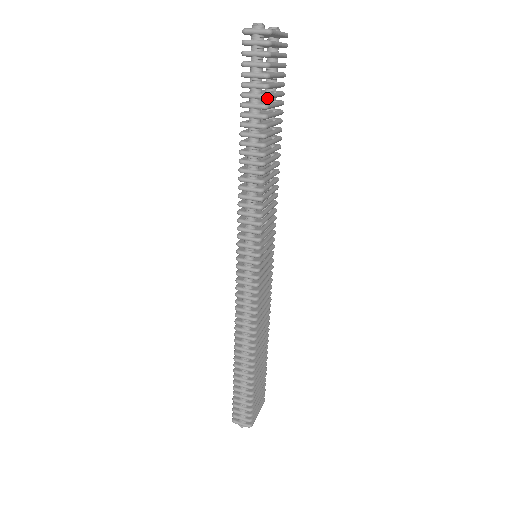
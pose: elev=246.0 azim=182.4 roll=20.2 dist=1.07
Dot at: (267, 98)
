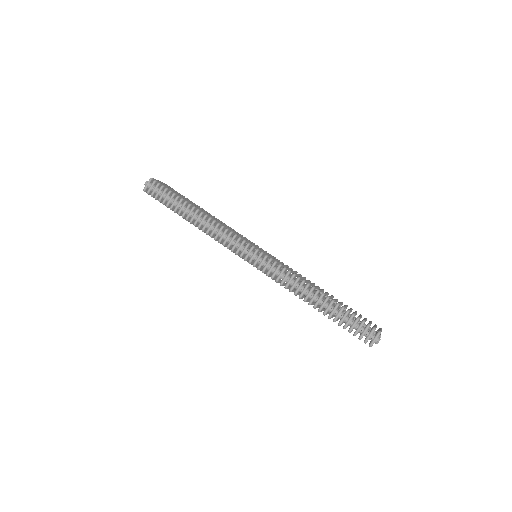
Dot at: (175, 194)
